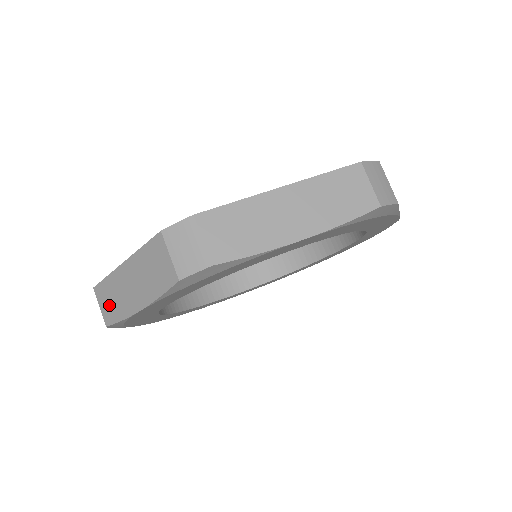
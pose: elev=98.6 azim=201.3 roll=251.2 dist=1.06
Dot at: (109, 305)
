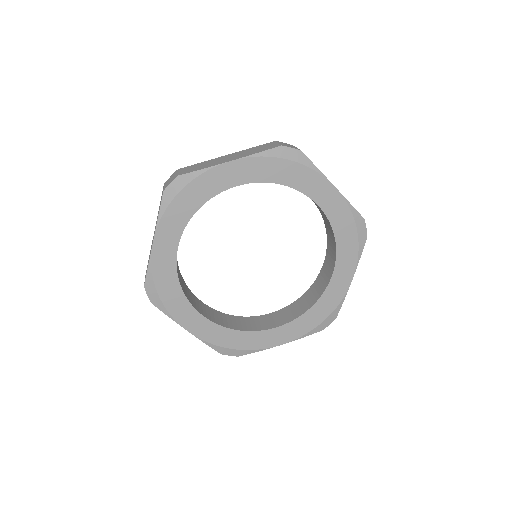
Dot at: occluded
